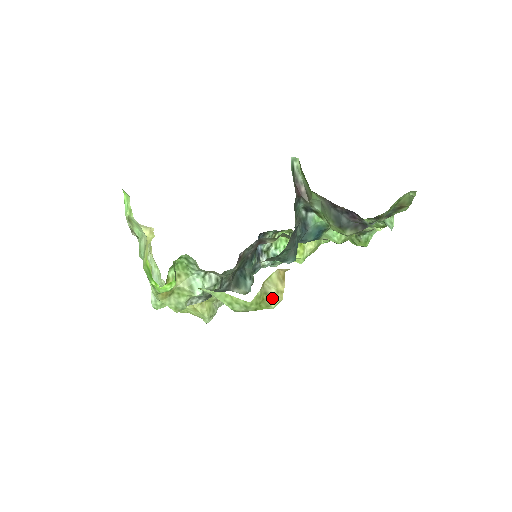
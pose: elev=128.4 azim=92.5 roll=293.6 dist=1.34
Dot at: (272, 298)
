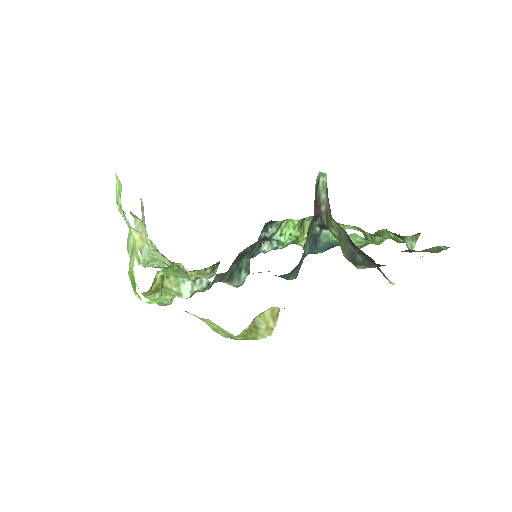
Dot at: (260, 332)
